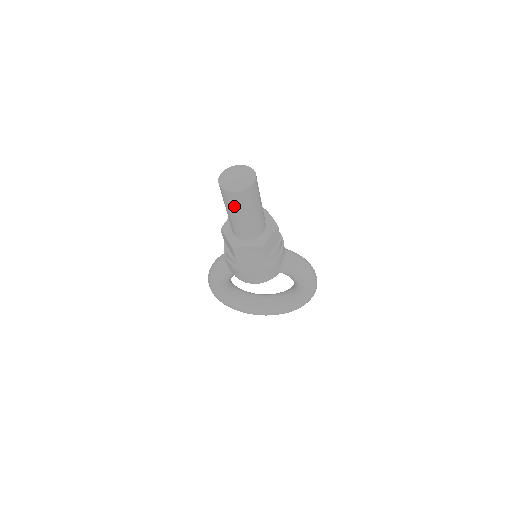
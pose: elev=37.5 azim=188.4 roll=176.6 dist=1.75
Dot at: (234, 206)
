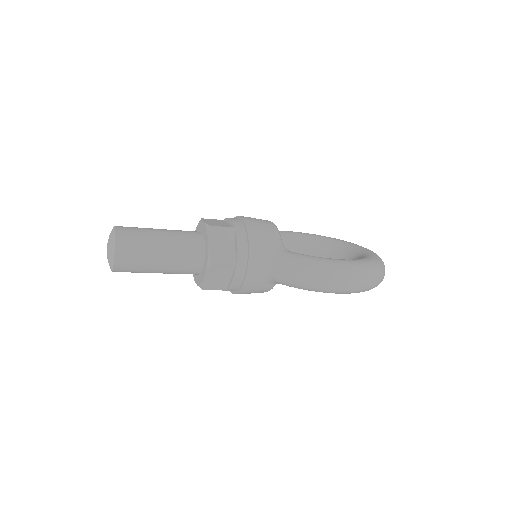
Dot at: occluded
